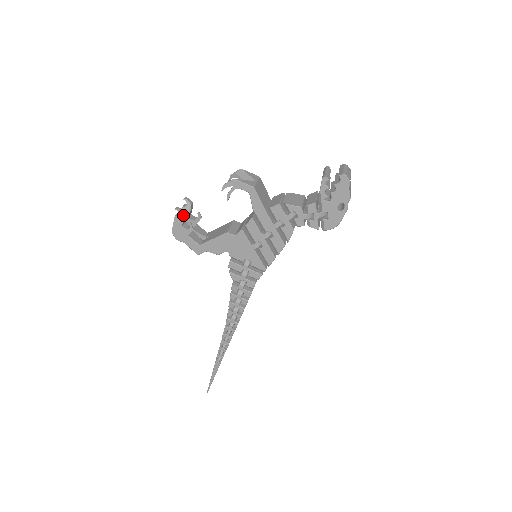
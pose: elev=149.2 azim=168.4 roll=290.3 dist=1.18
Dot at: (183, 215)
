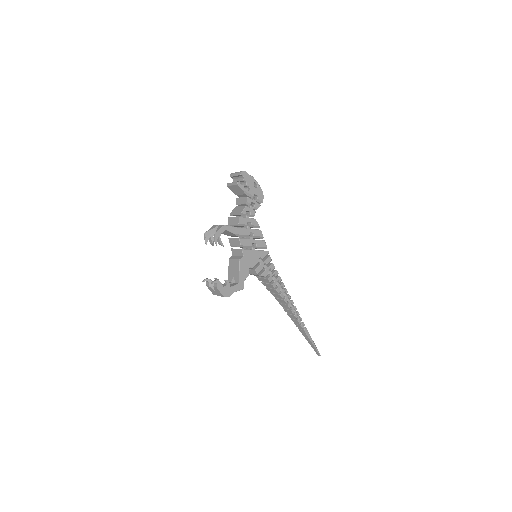
Dot at: (218, 281)
